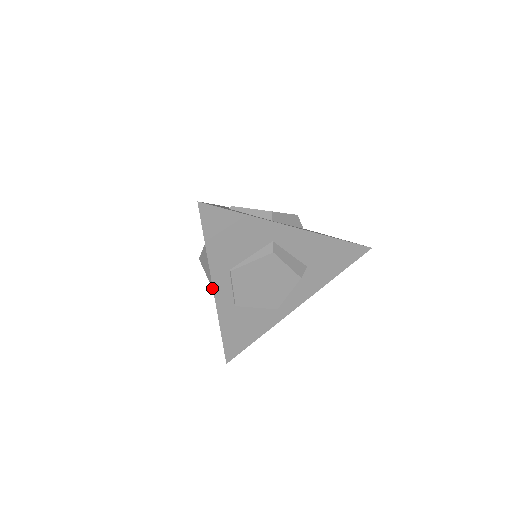
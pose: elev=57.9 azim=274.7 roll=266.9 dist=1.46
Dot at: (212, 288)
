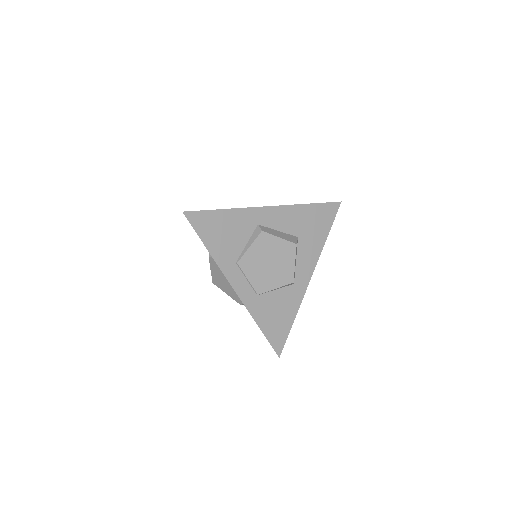
Dot at: (235, 300)
